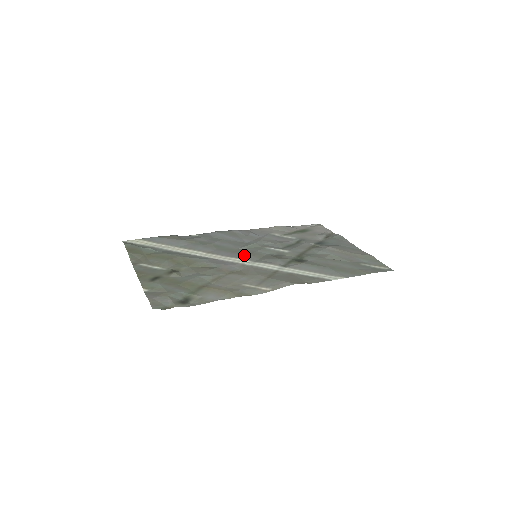
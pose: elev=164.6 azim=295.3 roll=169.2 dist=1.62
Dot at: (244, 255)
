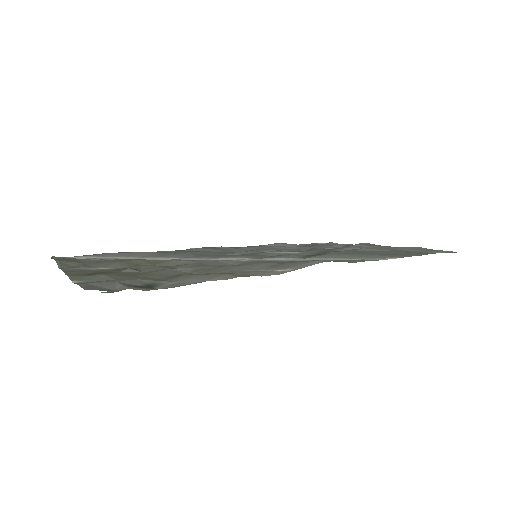
Dot at: (238, 255)
